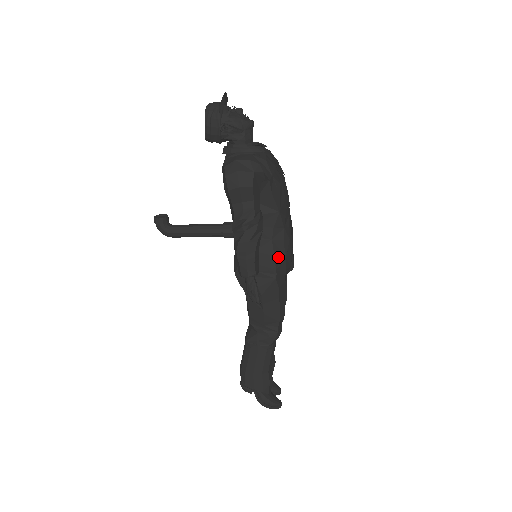
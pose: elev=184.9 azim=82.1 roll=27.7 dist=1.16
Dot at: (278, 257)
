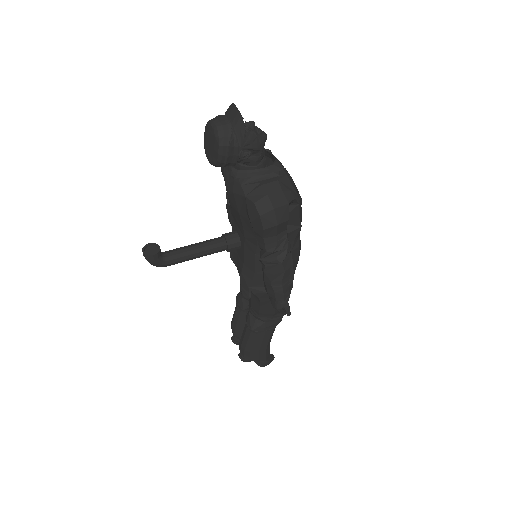
Dot at: (295, 263)
